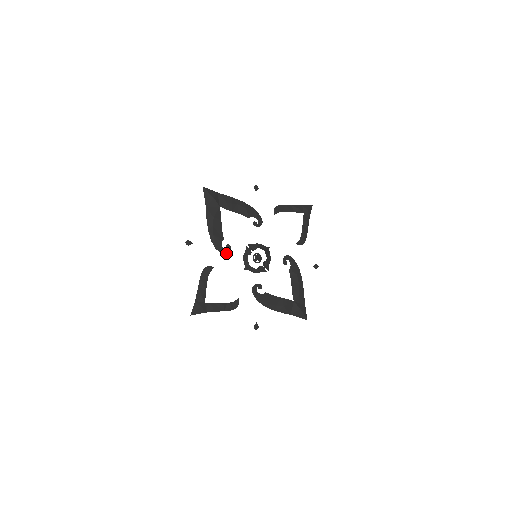
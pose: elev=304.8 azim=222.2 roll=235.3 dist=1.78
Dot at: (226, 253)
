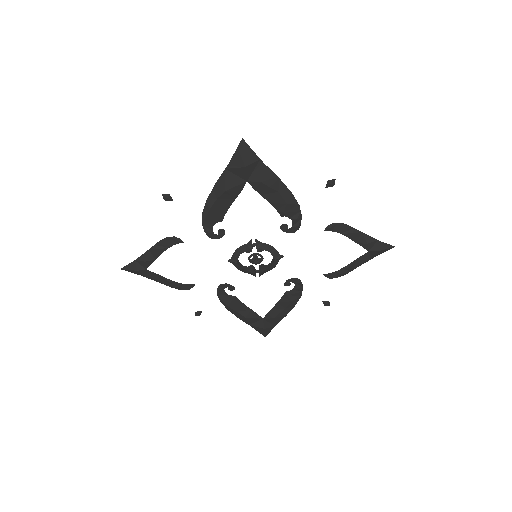
Dot at: (213, 237)
